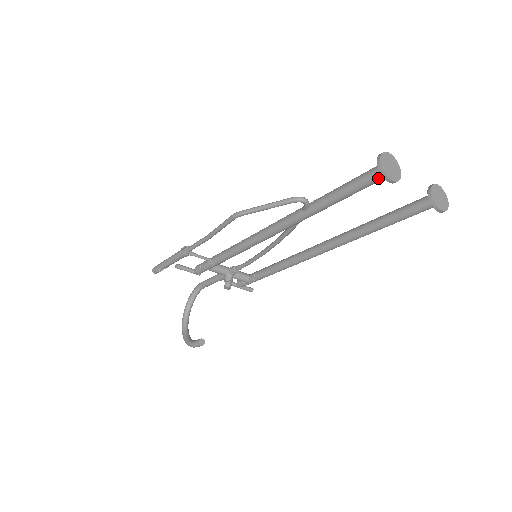
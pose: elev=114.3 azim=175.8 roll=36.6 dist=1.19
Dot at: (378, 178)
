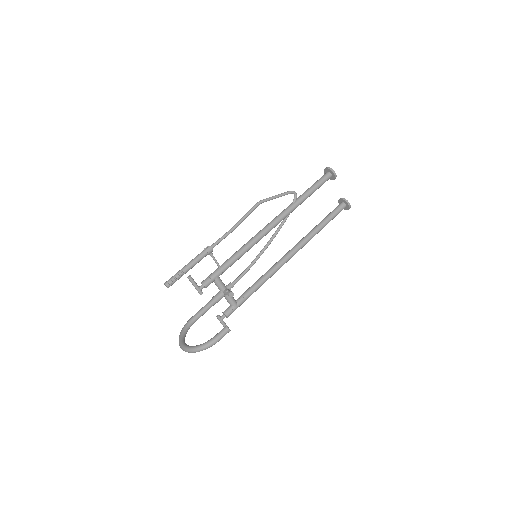
Dot at: (328, 176)
